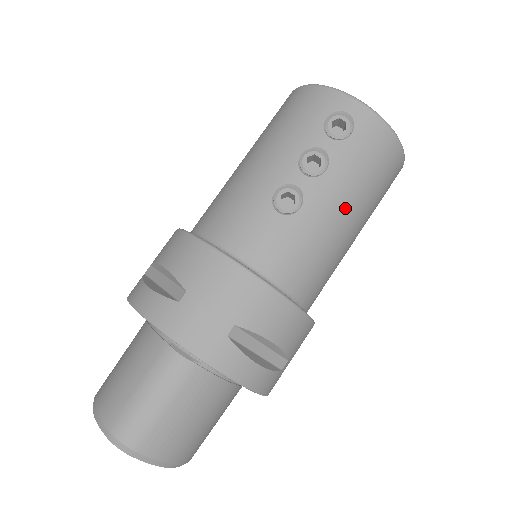
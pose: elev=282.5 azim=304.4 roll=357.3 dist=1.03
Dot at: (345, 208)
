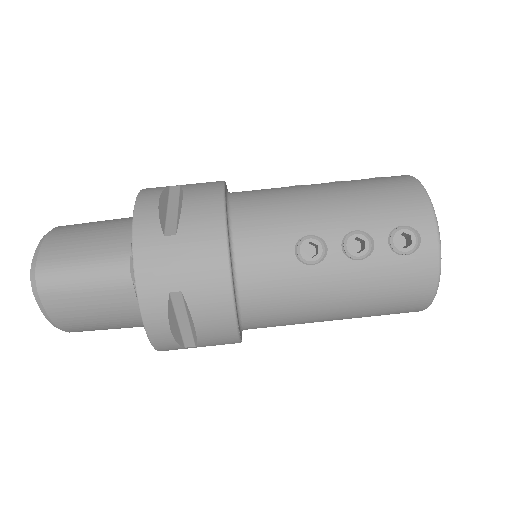
Dot at: (343, 297)
